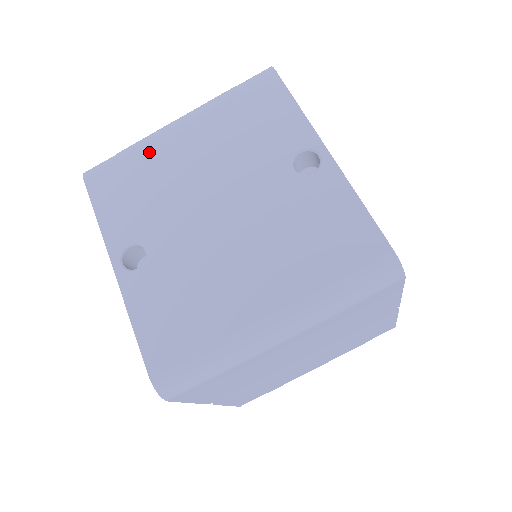
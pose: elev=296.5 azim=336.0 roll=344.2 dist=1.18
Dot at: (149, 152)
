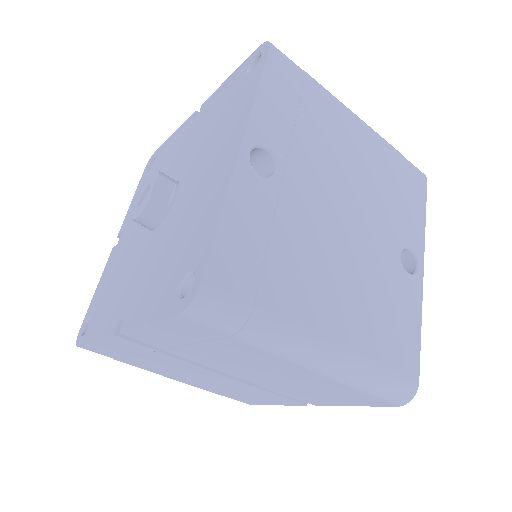
Dot at: (330, 108)
